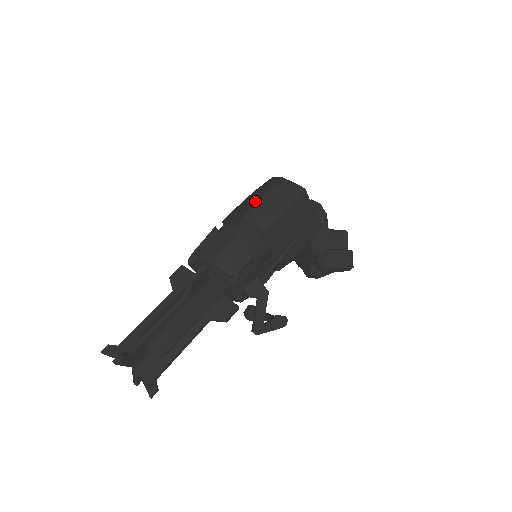
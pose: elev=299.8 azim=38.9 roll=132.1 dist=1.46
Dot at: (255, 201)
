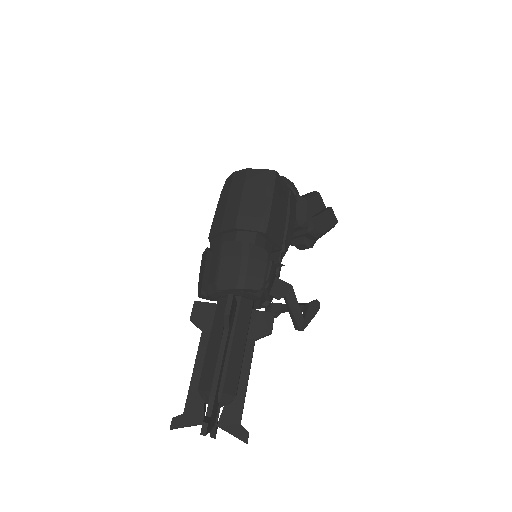
Dot at: (236, 205)
